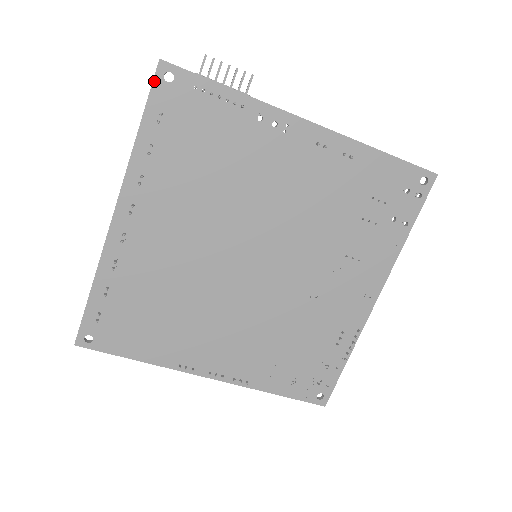
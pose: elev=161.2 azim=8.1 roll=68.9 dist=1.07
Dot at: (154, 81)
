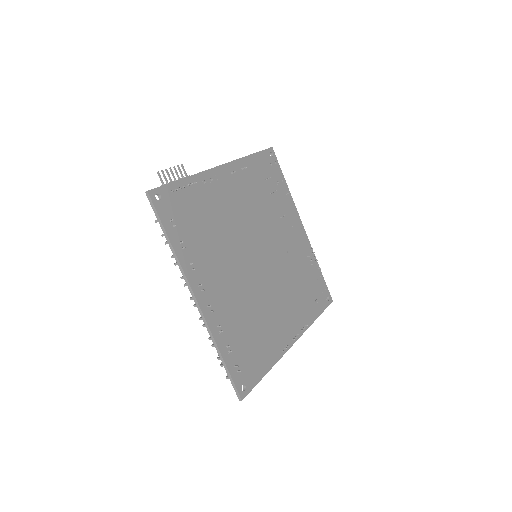
Dot at: (154, 206)
